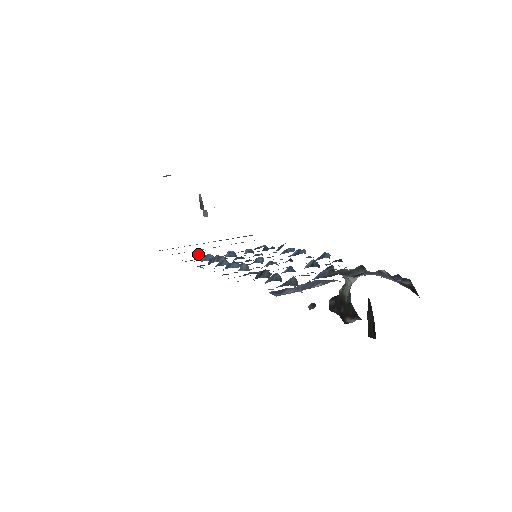
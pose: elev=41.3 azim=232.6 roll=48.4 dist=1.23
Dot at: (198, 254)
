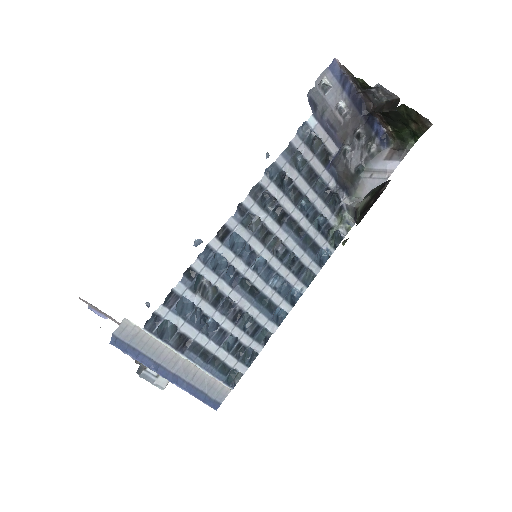
Dot at: (163, 324)
